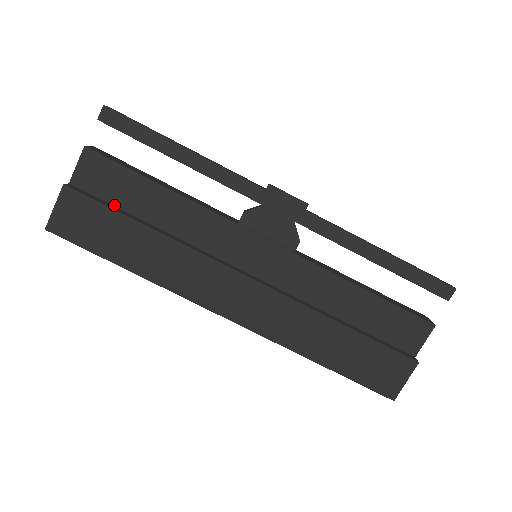
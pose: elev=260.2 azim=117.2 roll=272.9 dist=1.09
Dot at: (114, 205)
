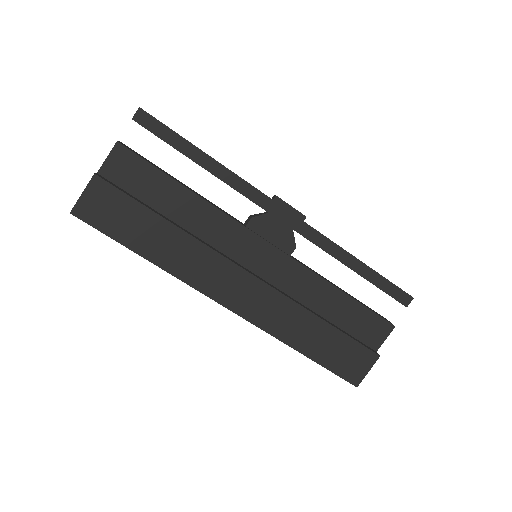
Dot at: (137, 198)
